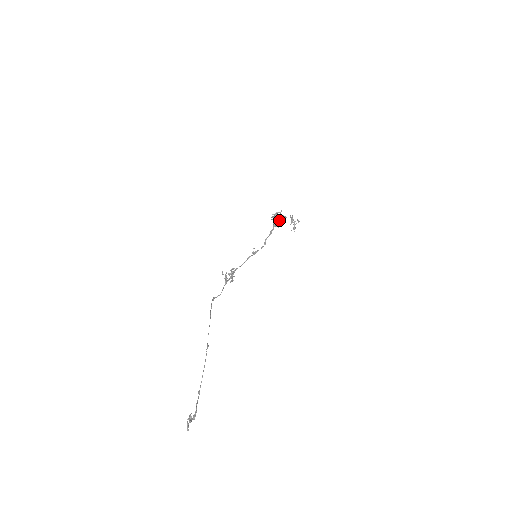
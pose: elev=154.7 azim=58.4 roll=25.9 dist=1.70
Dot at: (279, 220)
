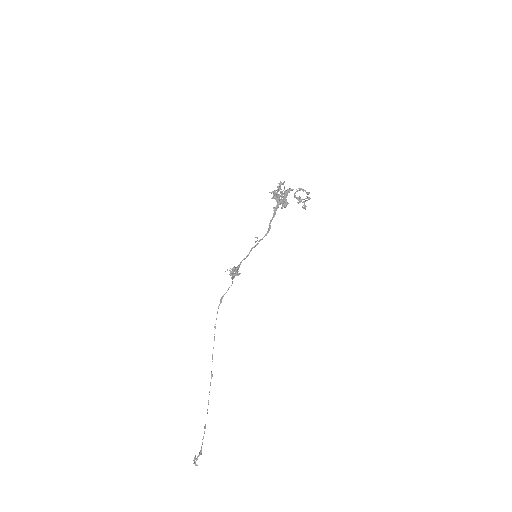
Dot at: occluded
